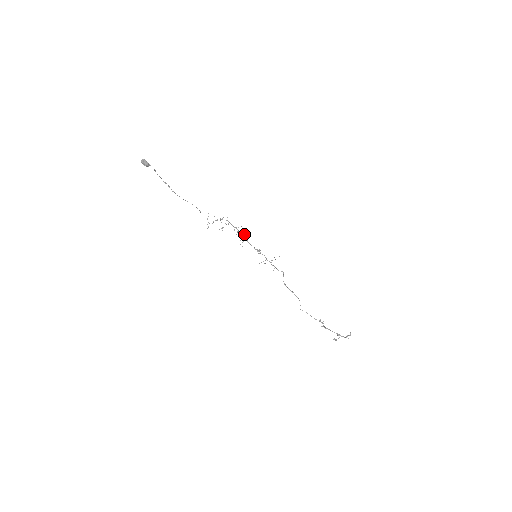
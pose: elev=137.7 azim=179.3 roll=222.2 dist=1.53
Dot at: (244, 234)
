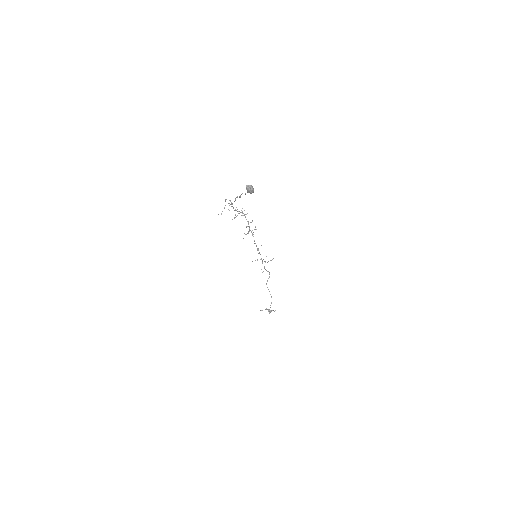
Dot at: occluded
